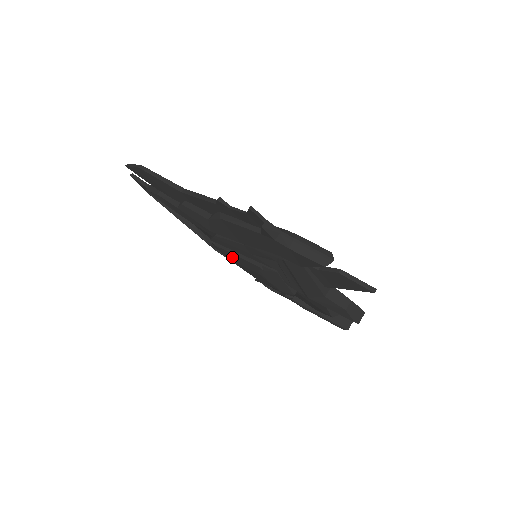
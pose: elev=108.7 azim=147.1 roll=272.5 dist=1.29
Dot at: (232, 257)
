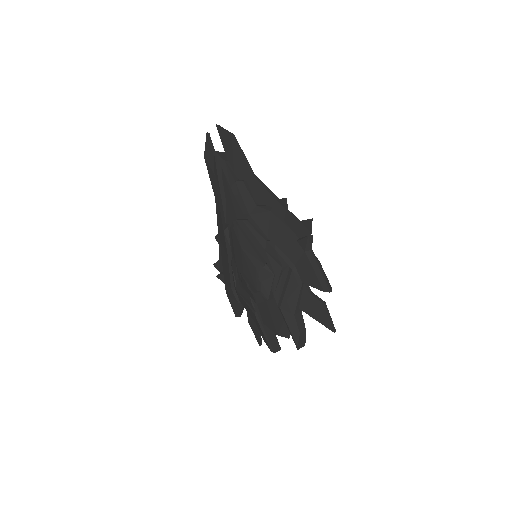
Dot at: (244, 243)
